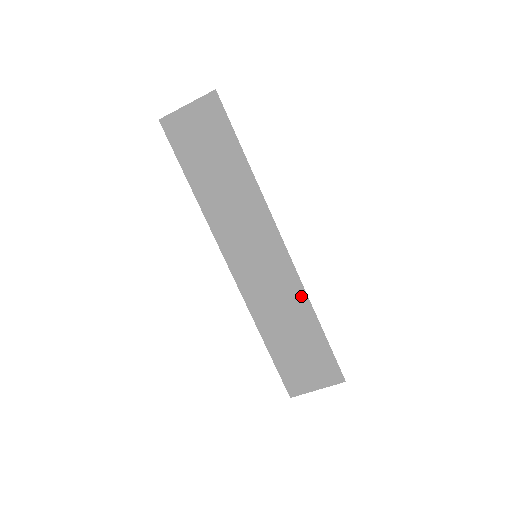
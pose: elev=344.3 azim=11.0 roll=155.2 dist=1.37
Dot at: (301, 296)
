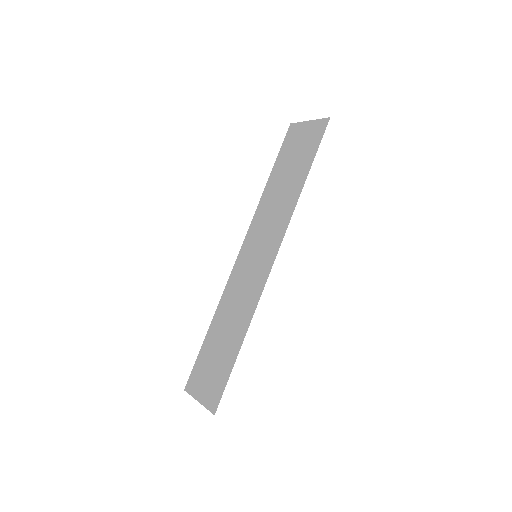
Dot at: (251, 311)
